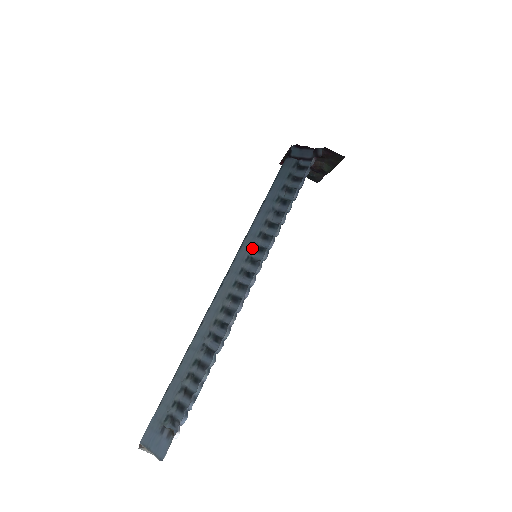
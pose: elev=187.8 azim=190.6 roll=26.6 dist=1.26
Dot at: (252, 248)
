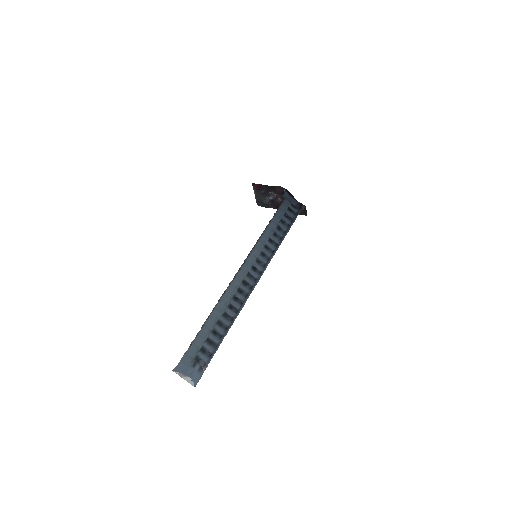
Dot at: (260, 251)
